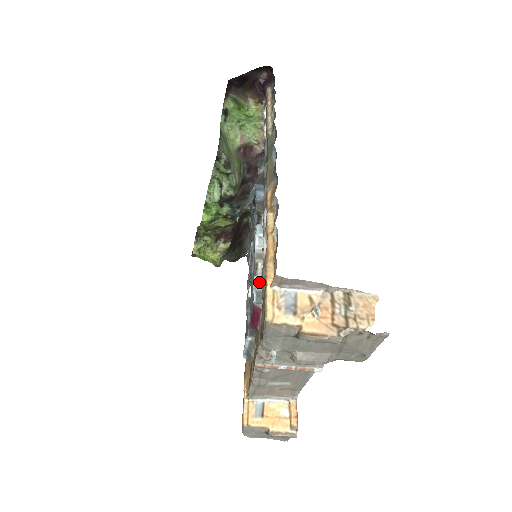
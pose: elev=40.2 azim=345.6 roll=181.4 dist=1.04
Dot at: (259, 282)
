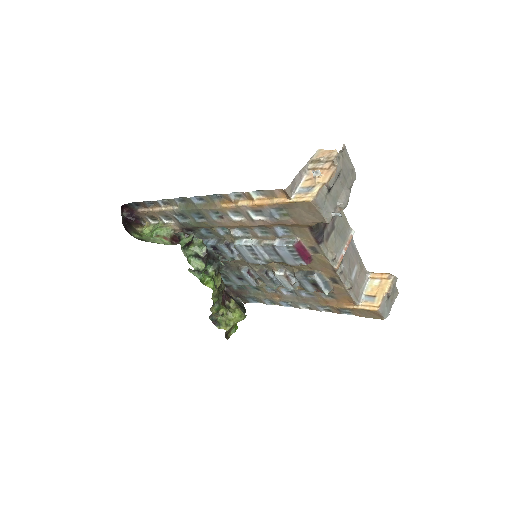
Dot at: (279, 242)
